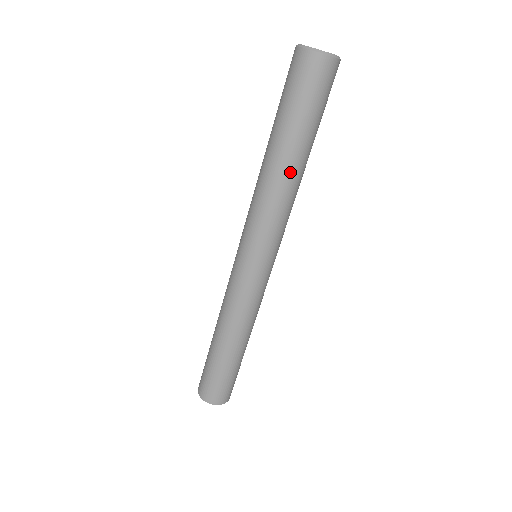
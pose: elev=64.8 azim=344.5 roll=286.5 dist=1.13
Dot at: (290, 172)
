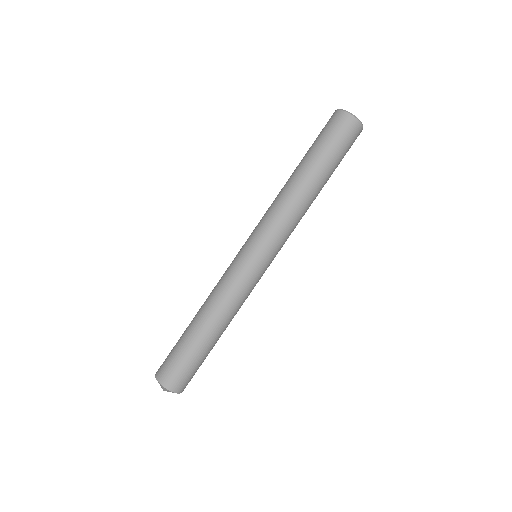
Dot at: (304, 188)
